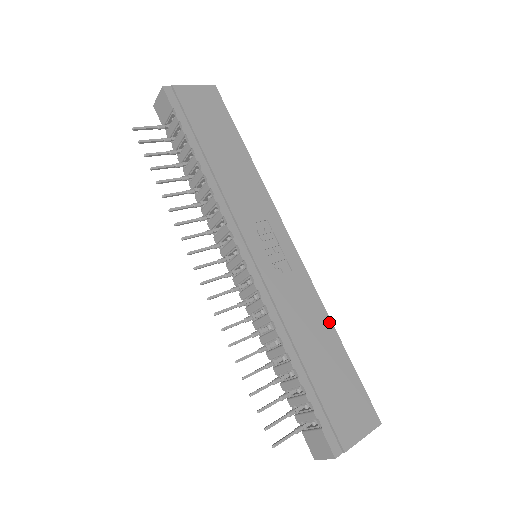
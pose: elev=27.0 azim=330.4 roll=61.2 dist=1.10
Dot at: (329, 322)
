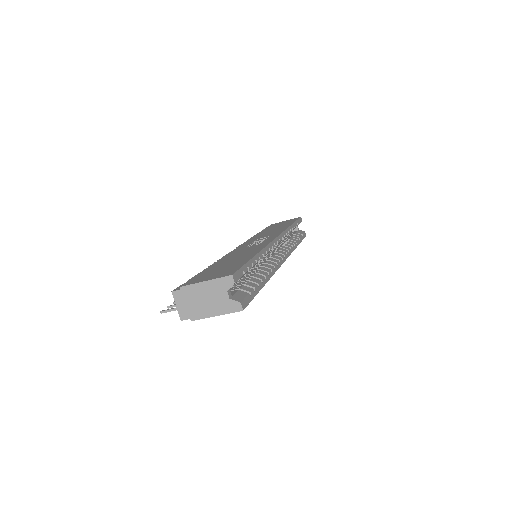
Dot at: (258, 251)
